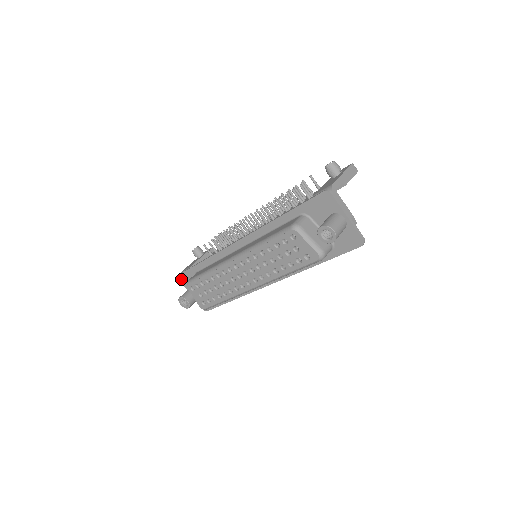
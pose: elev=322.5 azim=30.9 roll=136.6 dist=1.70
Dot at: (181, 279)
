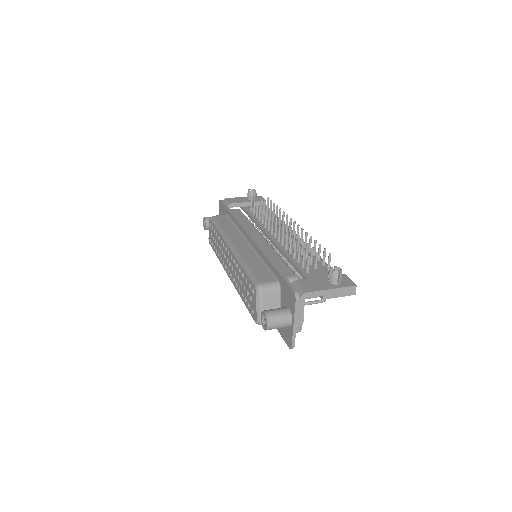
Dot at: (220, 204)
